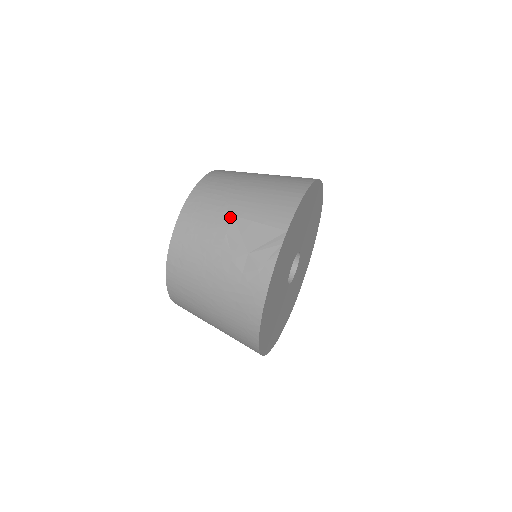
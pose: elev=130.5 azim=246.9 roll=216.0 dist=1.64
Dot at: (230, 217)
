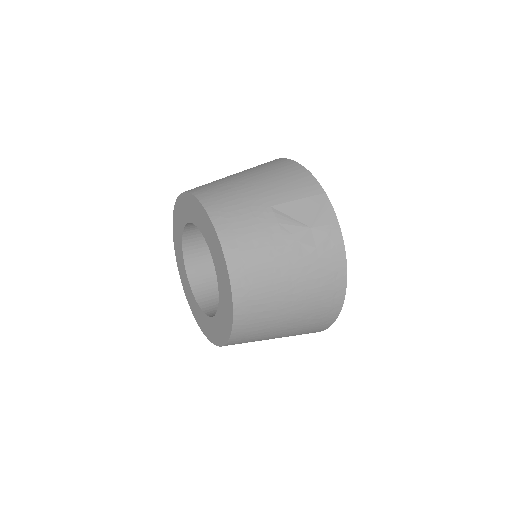
Dot at: (269, 209)
